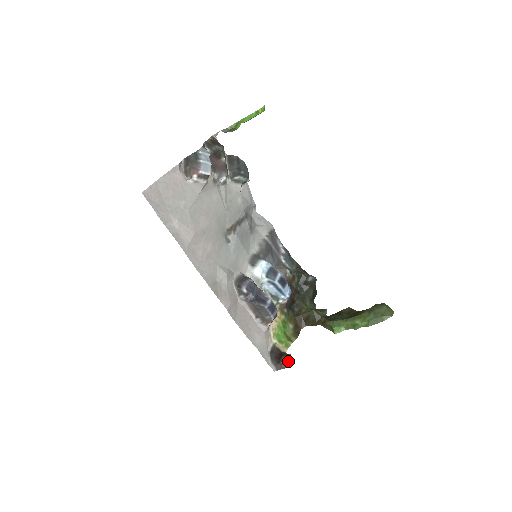
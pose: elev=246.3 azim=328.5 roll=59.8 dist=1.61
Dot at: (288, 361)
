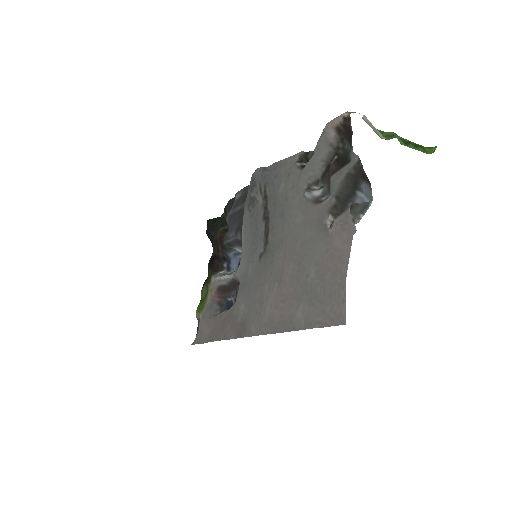
Dot at: occluded
